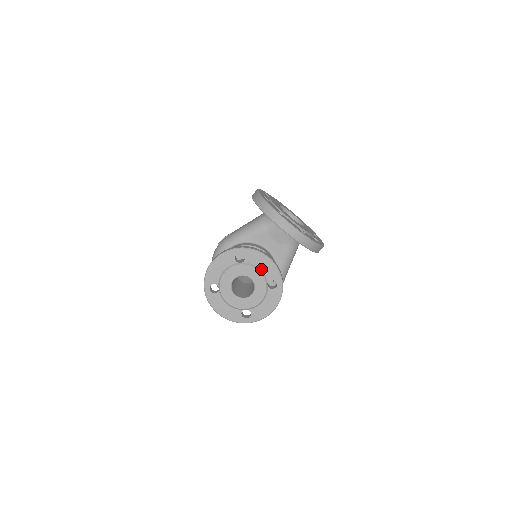
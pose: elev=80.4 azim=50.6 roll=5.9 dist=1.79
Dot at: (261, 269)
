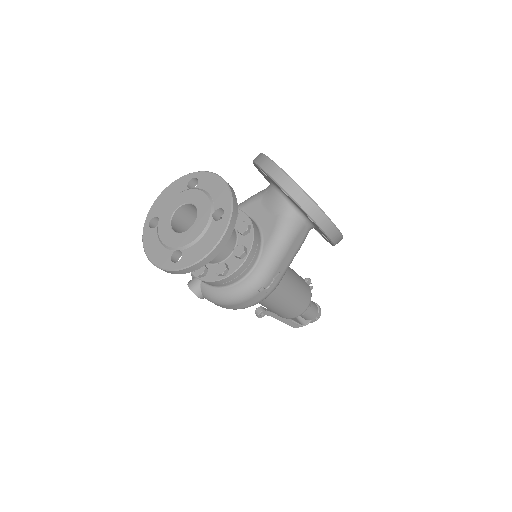
Dot at: (211, 195)
